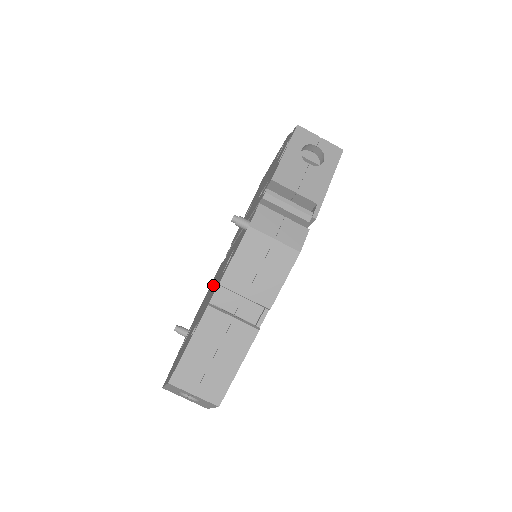
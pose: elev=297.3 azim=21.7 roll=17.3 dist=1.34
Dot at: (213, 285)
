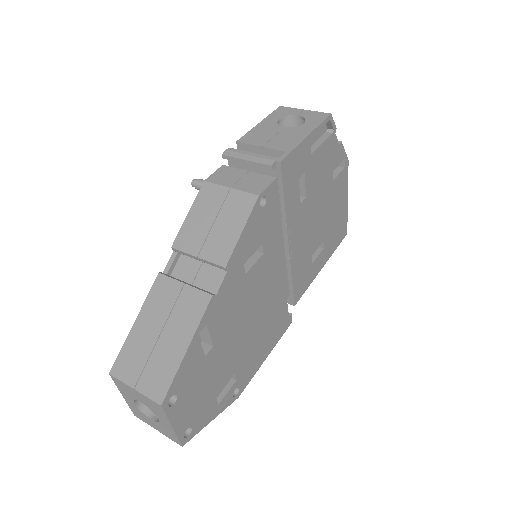
Dot at: occluded
